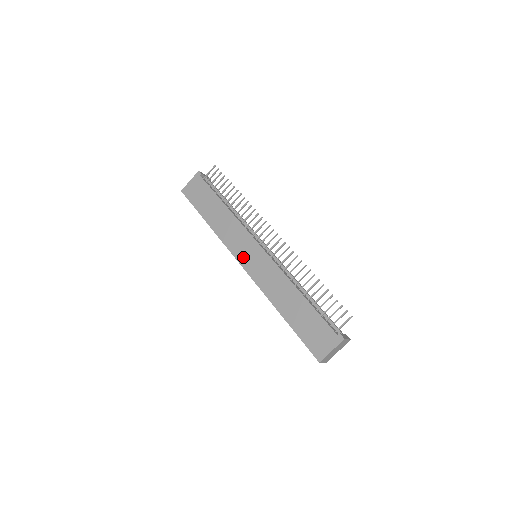
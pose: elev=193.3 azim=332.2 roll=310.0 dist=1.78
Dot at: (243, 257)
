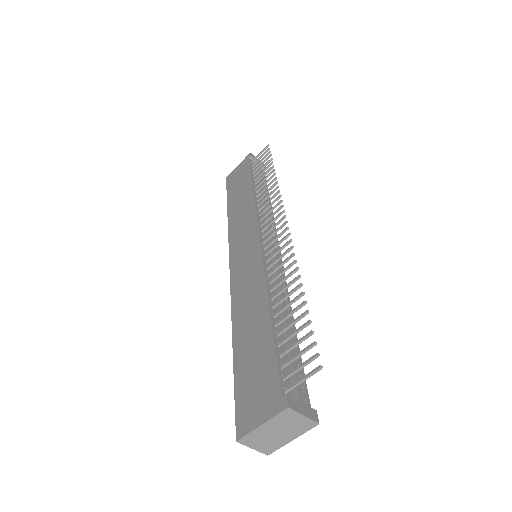
Dot at: (236, 252)
